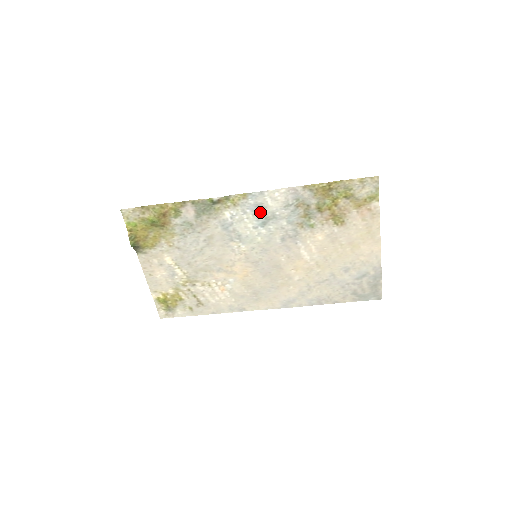
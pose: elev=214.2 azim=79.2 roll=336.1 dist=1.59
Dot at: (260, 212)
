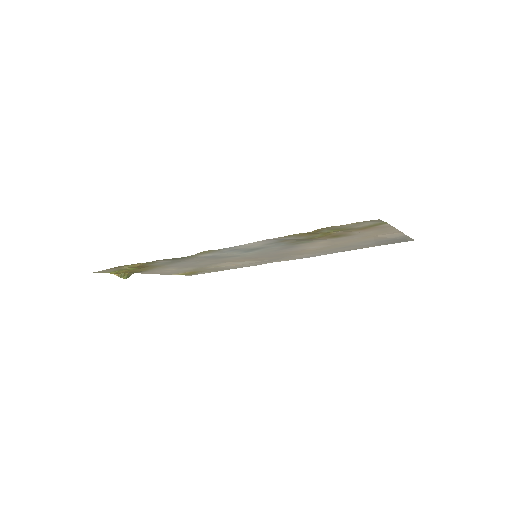
Dot at: (240, 250)
